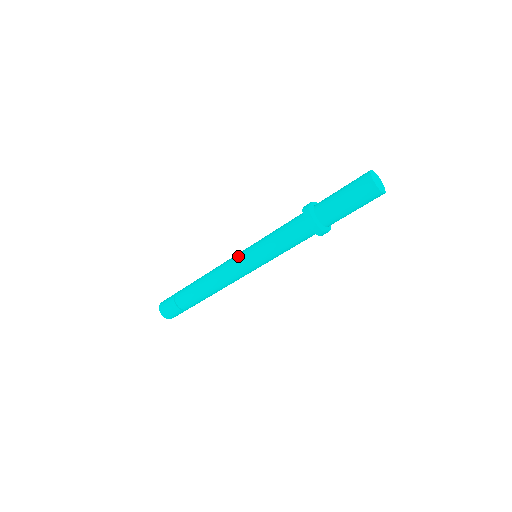
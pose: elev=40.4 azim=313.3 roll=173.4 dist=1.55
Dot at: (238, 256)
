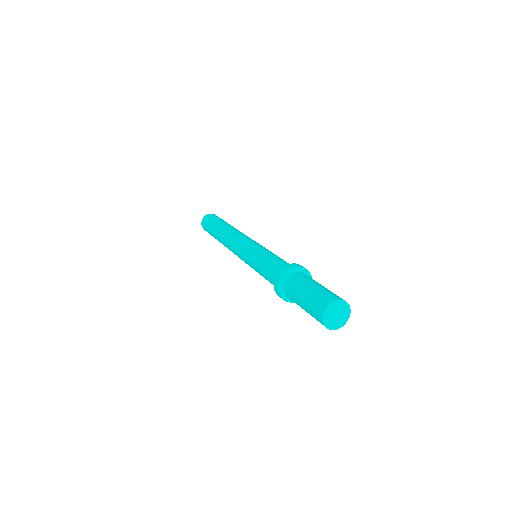
Dot at: (240, 249)
